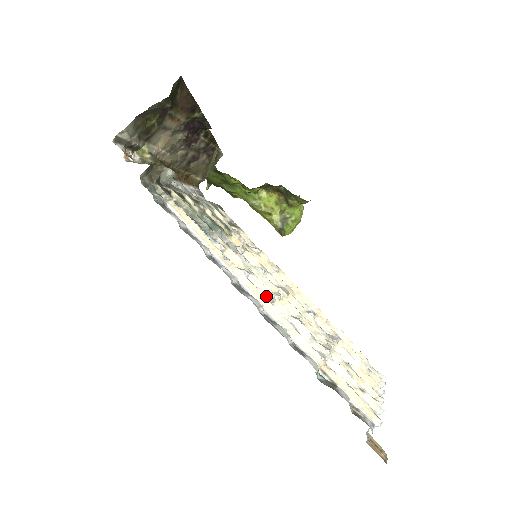
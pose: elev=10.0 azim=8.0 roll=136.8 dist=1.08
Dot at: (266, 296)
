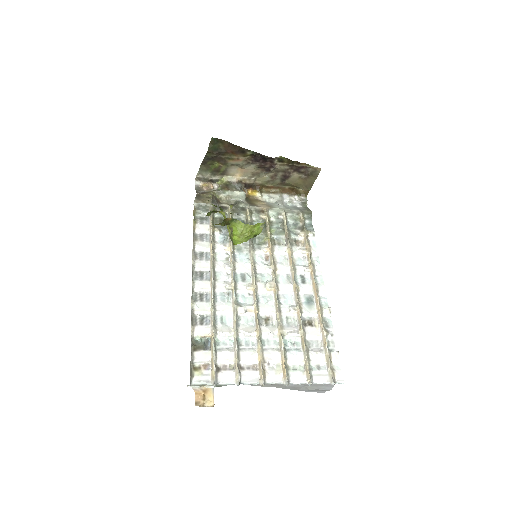
Dot at: (225, 284)
